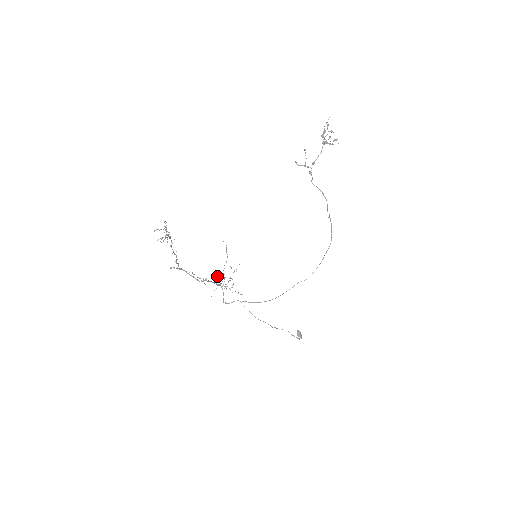
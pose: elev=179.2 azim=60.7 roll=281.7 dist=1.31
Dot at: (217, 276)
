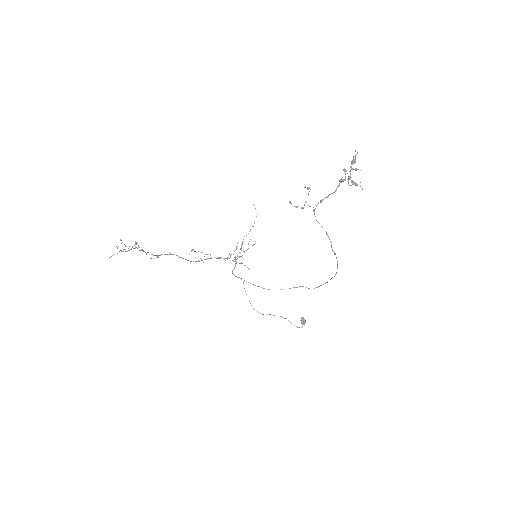
Dot at: (238, 242)
